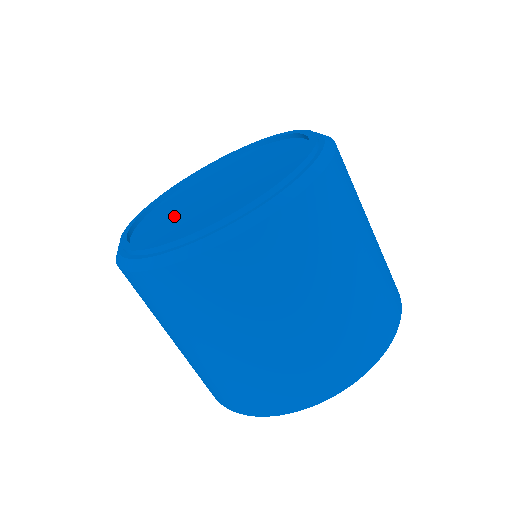
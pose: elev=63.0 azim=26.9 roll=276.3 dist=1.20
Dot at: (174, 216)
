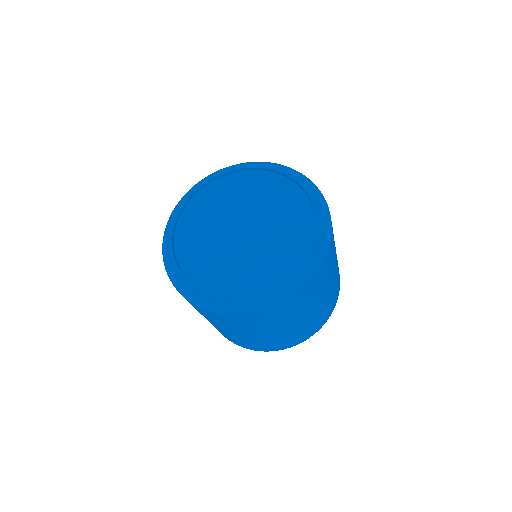
Dot at: (235, 262)
